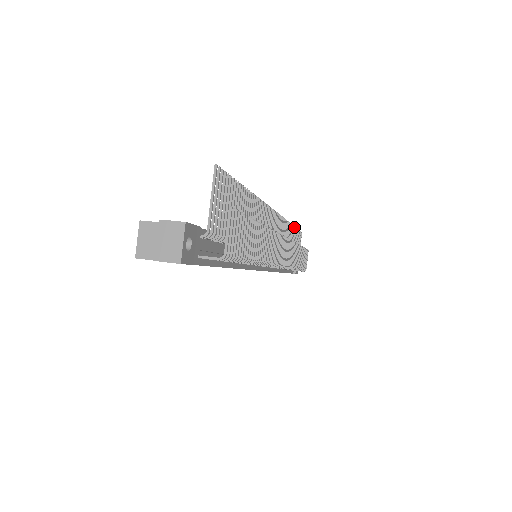
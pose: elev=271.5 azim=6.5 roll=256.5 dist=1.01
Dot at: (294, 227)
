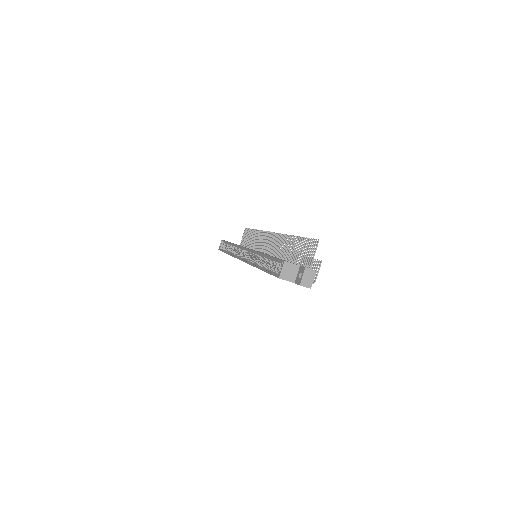
Dot at: (254, 230)
